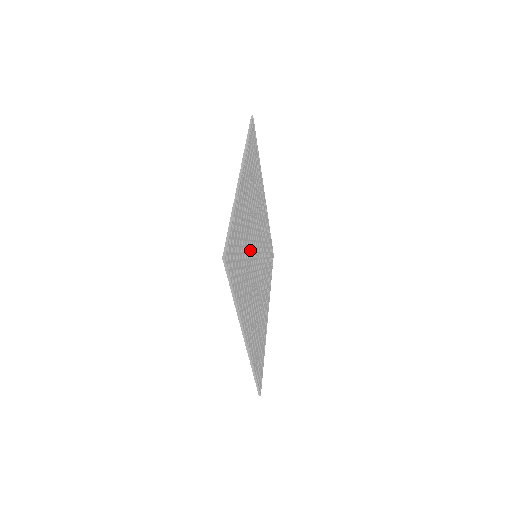
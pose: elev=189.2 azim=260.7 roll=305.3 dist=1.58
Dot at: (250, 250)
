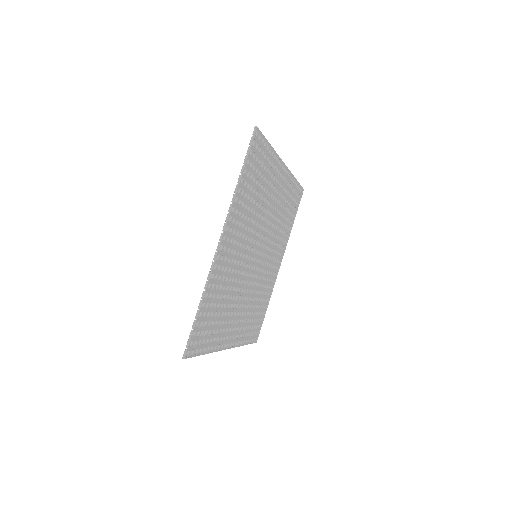
Dot at: (242, 271)
